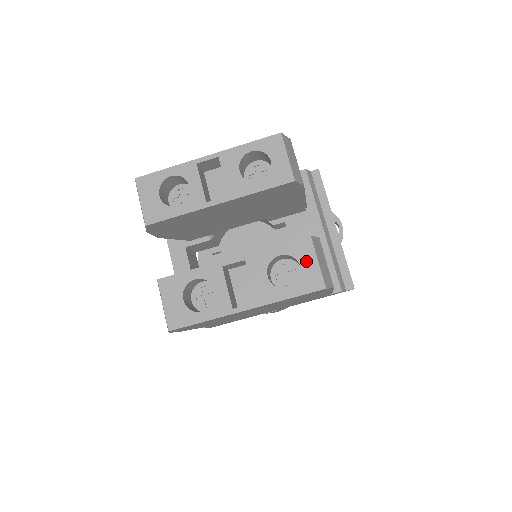
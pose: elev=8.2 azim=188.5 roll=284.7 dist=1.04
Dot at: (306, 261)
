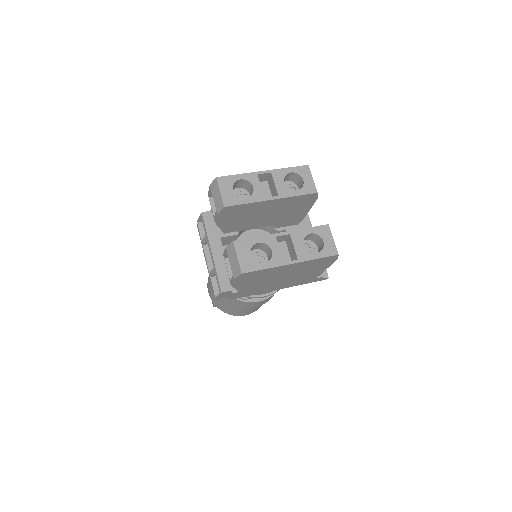
Dot at: (326, 238)
